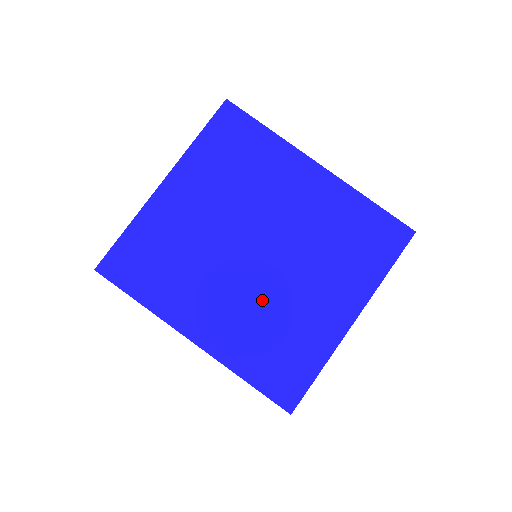
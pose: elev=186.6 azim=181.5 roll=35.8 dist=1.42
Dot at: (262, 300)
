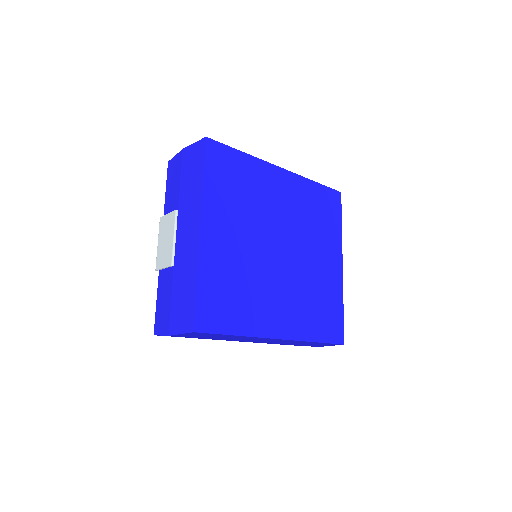
Dot at: (299, 283)
